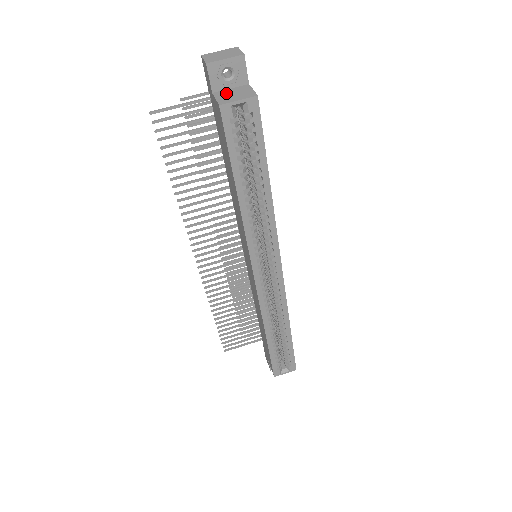
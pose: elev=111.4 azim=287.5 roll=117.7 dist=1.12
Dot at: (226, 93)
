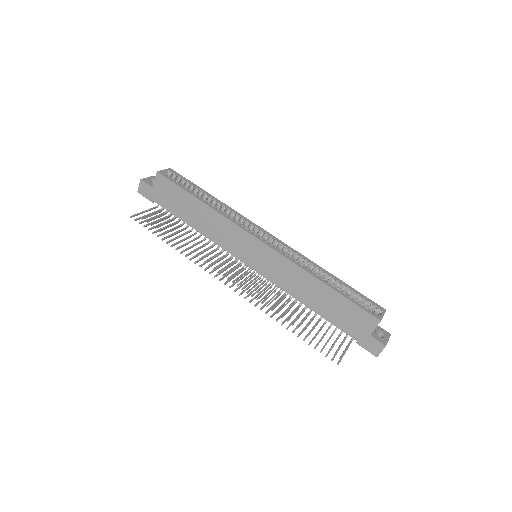
Dot at: occluded
